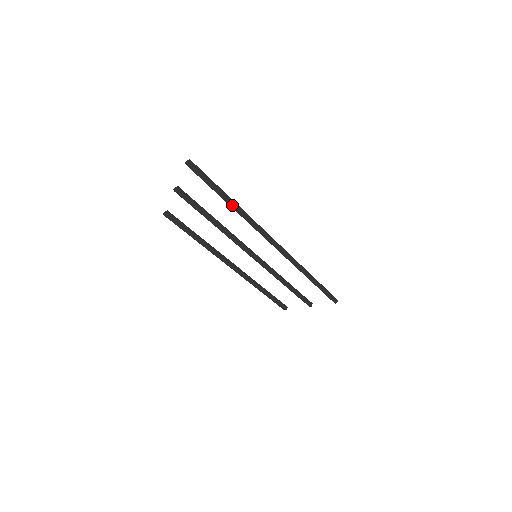
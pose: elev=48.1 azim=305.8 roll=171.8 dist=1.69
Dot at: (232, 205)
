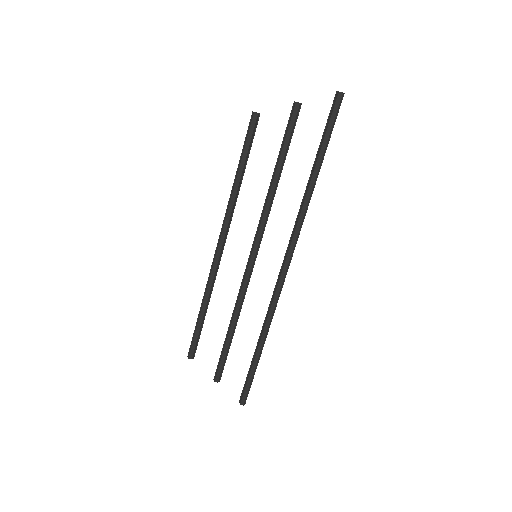
Dot at: (315, 175)
